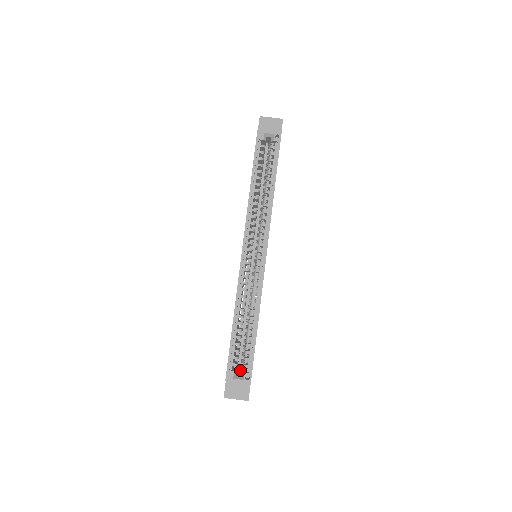
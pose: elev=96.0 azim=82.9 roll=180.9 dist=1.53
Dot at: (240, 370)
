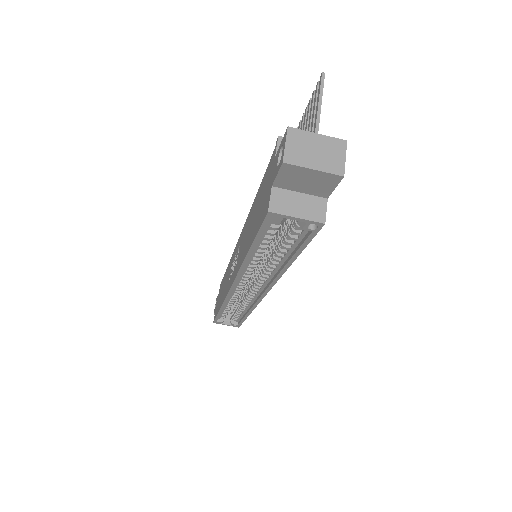
Dot at: occluded
